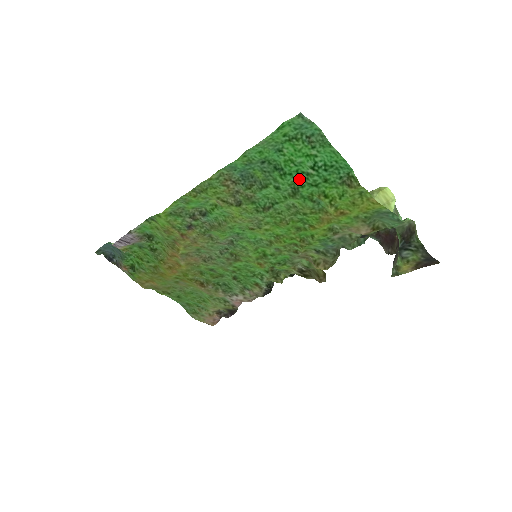
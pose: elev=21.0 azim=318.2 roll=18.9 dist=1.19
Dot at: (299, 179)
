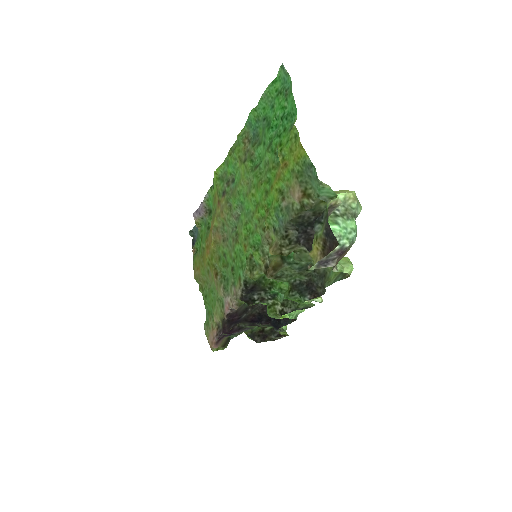
Dot at: (275, 133)
